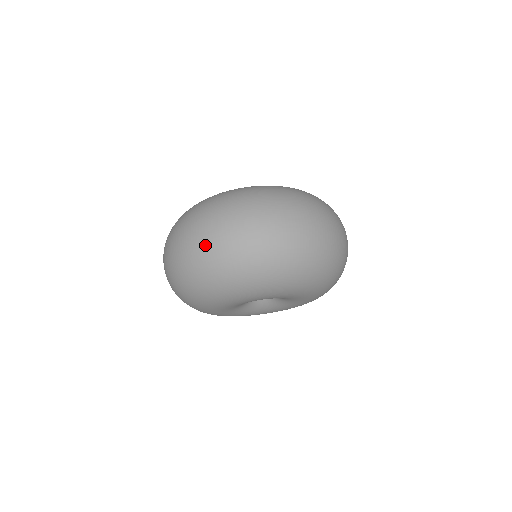
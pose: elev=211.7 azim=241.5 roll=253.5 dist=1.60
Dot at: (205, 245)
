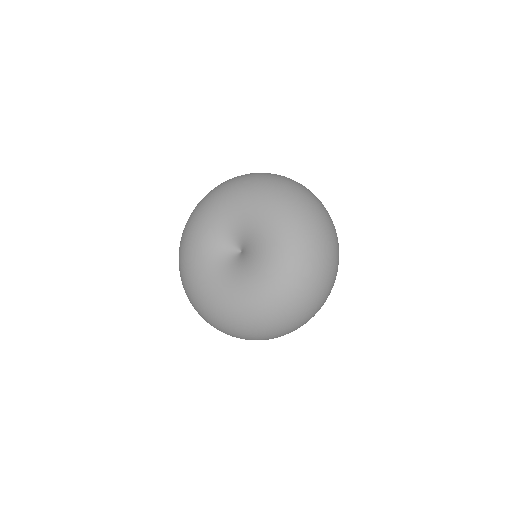
Dot at: occluded
